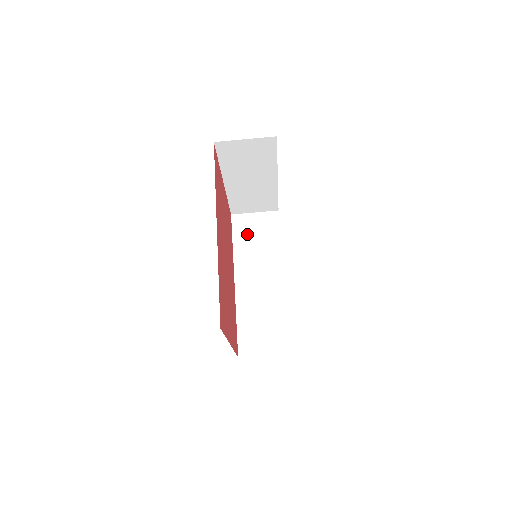
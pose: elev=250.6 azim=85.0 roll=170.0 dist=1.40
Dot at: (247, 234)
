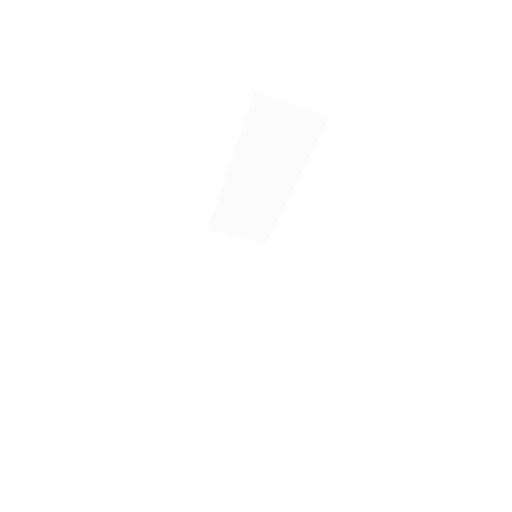
Dot at: (223, 255)
